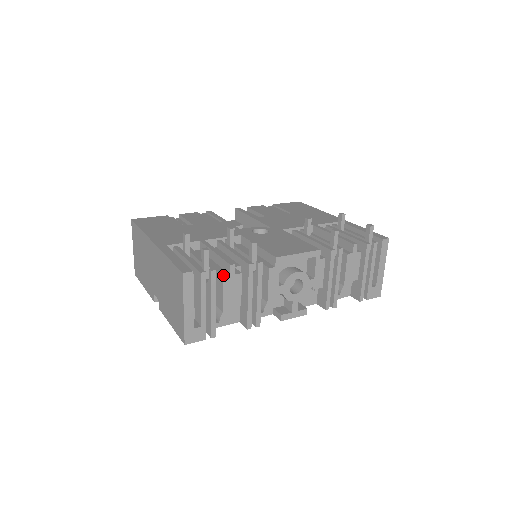
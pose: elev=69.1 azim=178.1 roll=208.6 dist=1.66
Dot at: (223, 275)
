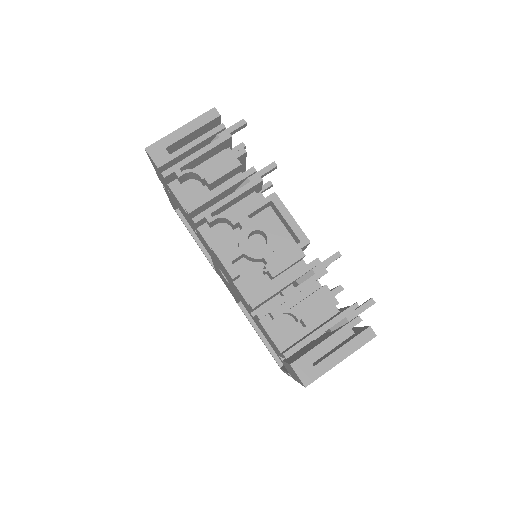
Dot at: (230, 149)
